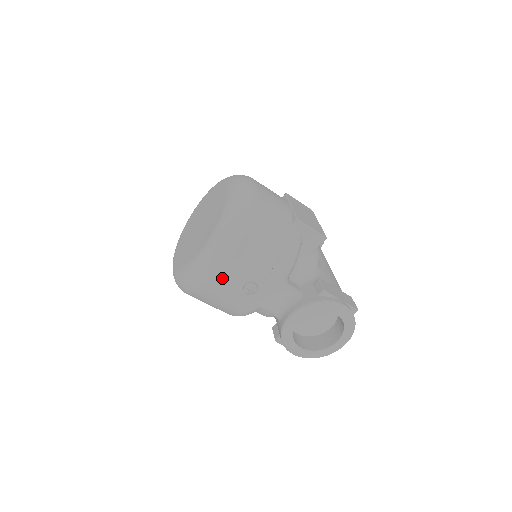
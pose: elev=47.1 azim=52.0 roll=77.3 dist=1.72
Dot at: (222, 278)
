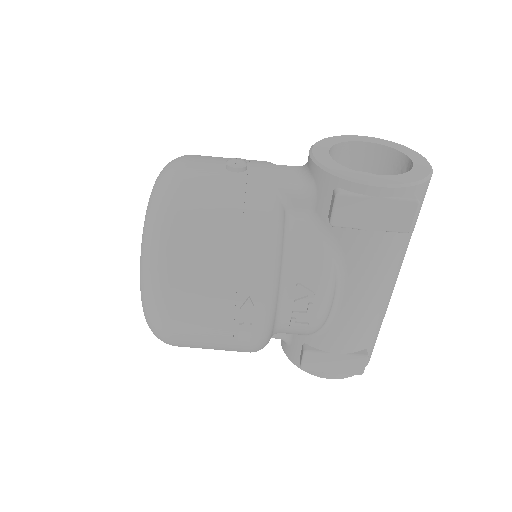
Dot at: (190, 168)
